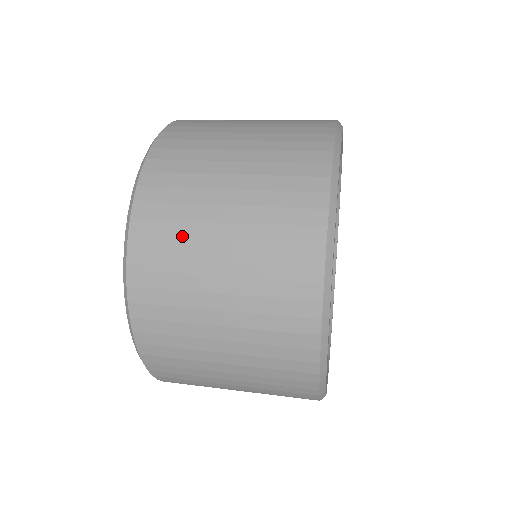
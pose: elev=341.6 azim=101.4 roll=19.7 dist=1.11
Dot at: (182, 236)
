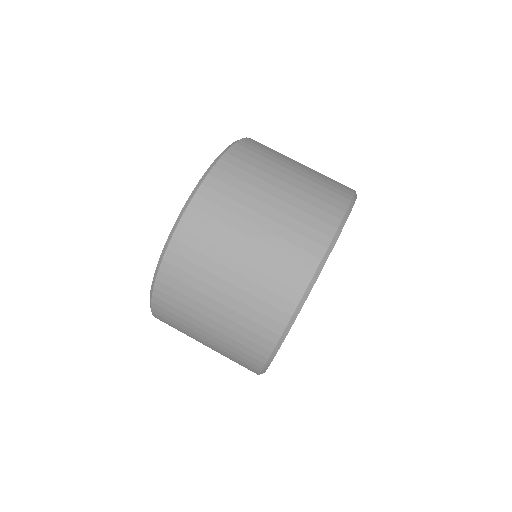
Dot at: (219, 233)
